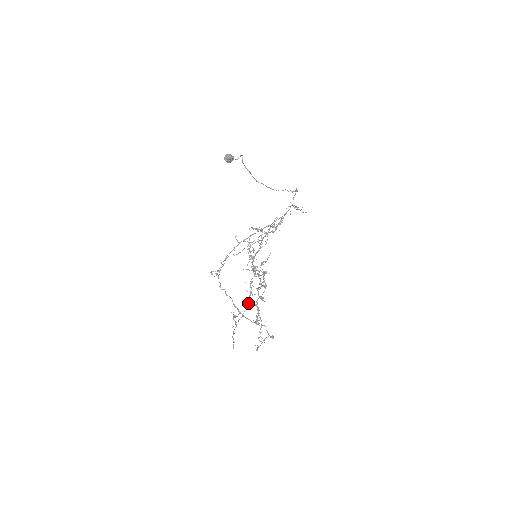
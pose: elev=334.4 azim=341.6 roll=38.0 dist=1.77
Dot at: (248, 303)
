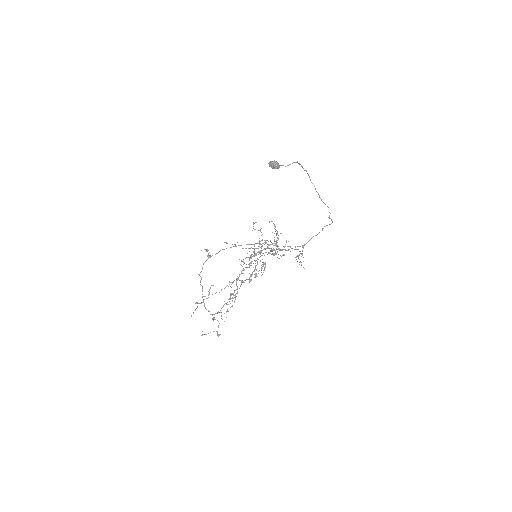
Dot at: occluded
